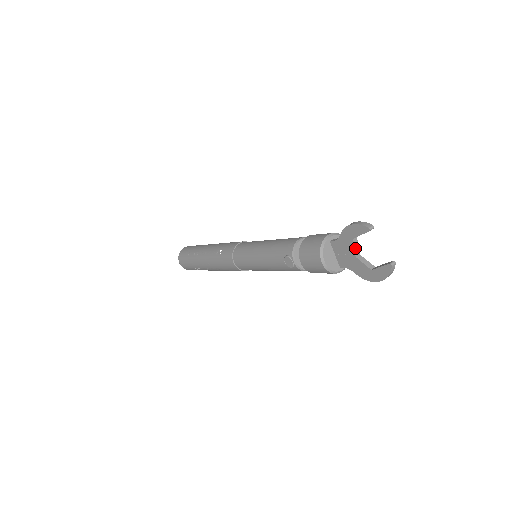
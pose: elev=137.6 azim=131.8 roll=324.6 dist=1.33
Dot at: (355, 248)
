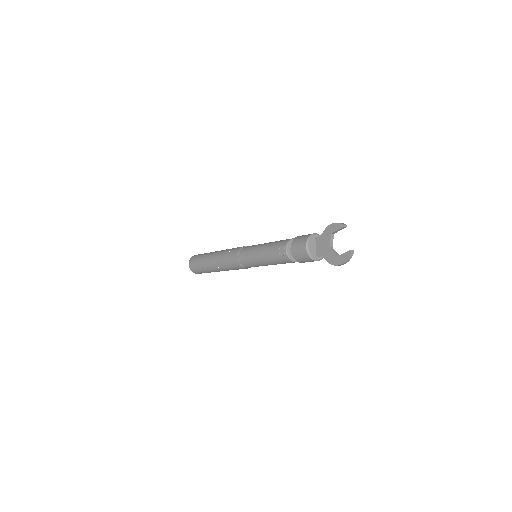
Dot at: (331, 241)
